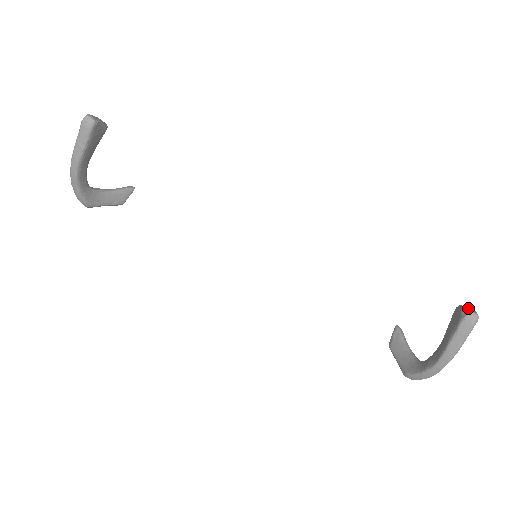
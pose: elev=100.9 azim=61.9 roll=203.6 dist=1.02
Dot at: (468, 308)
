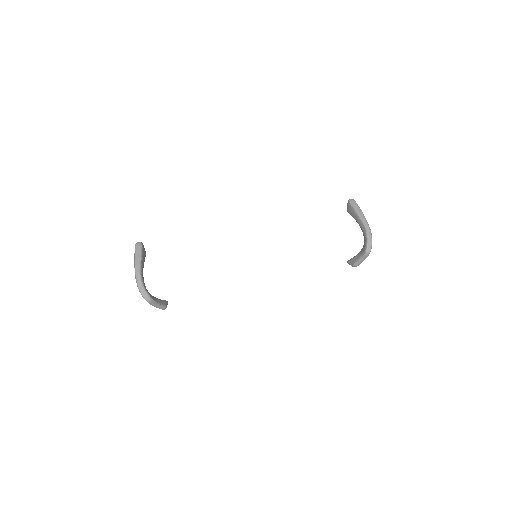
Dot at: occluded
